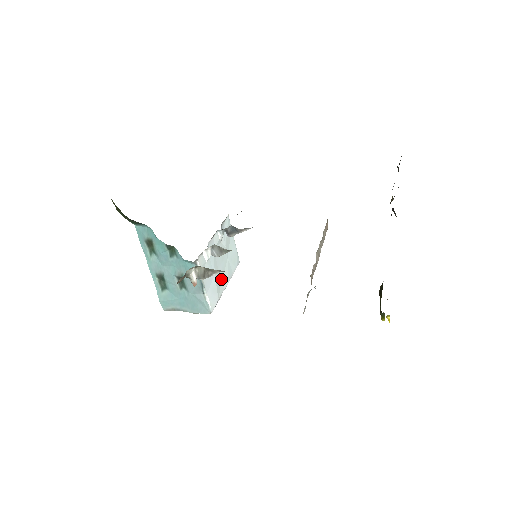
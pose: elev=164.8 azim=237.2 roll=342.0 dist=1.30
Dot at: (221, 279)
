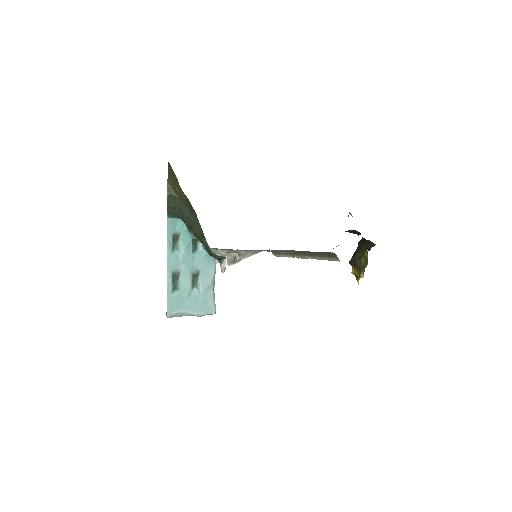
Dot at: occluded
